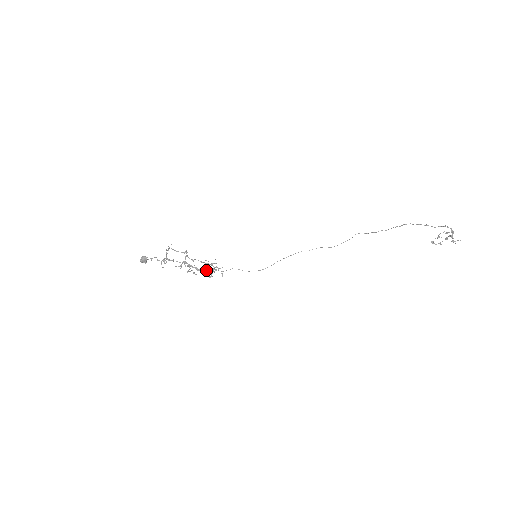
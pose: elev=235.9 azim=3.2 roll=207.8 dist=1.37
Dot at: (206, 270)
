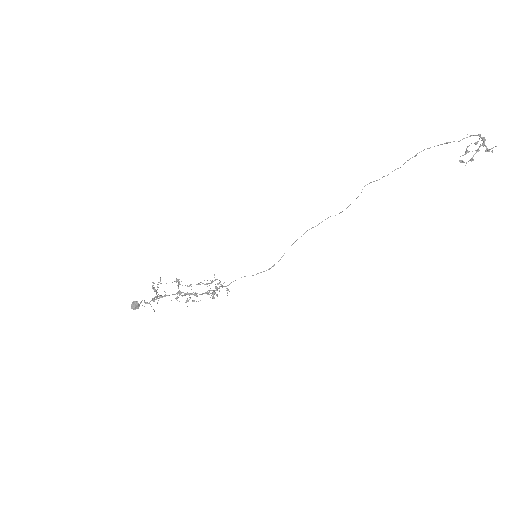
Dot at: (207, 292)
